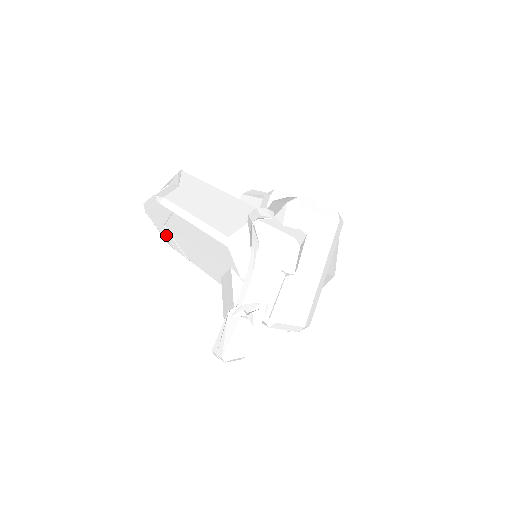
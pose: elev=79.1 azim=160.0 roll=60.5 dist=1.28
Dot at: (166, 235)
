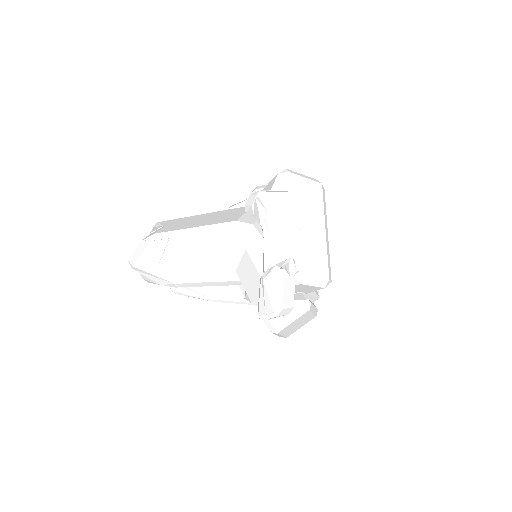
Dot at: (162, 274)
